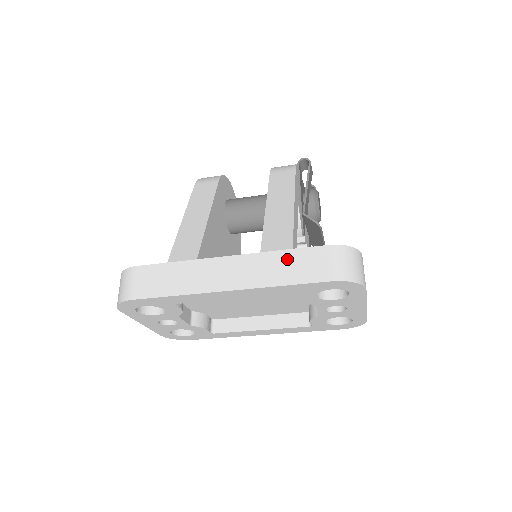
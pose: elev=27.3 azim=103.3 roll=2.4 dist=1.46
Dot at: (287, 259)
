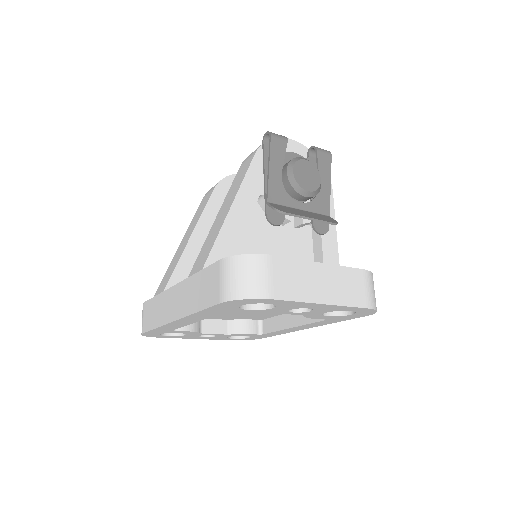
Dot at: (199, 282)
